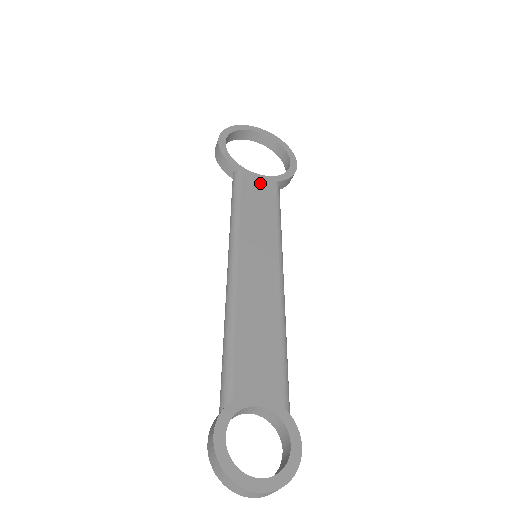
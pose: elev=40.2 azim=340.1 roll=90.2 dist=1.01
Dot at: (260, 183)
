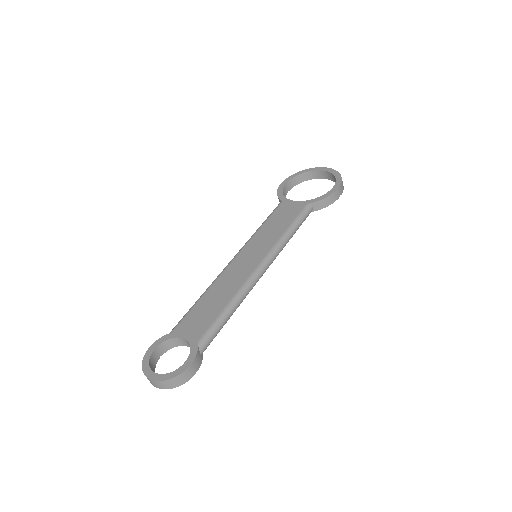
Dot at: (292, 207)
